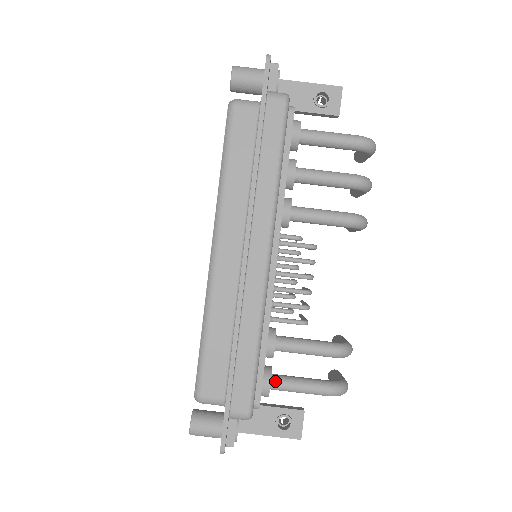
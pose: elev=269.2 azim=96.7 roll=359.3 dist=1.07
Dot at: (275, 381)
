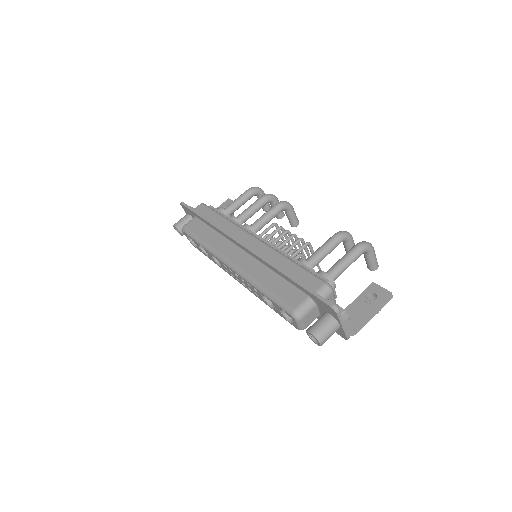
Dot at: (327, 272)
